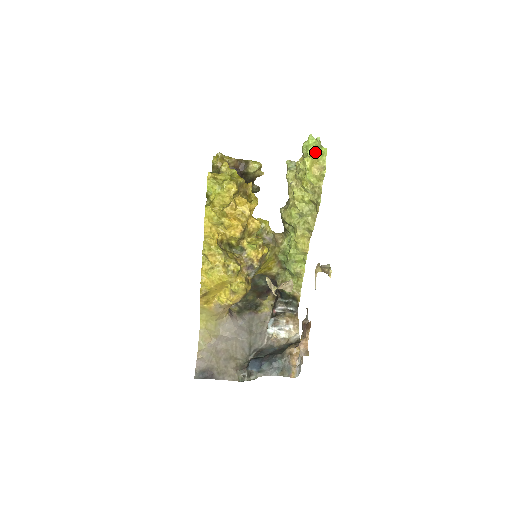
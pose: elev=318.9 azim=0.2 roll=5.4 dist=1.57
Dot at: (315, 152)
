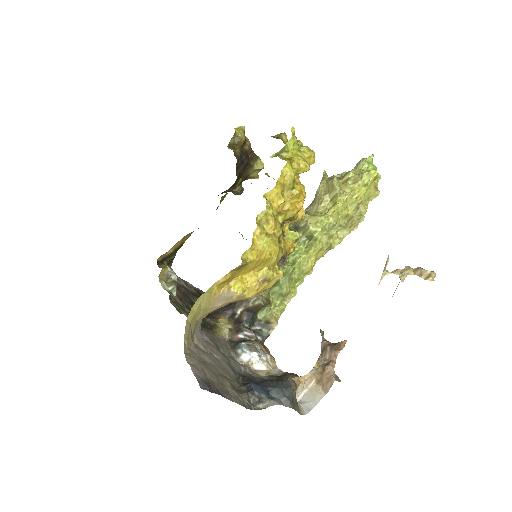
Dot at: occluded
